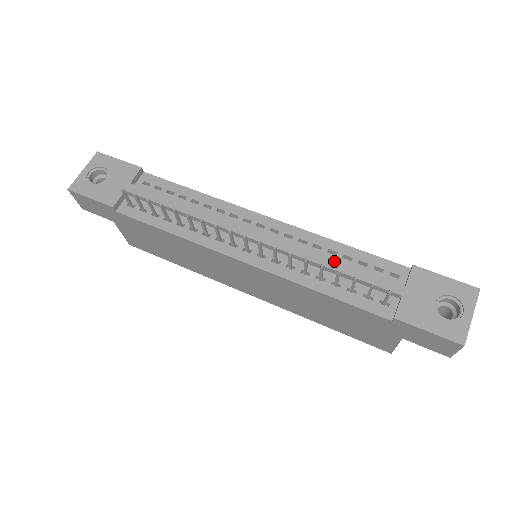
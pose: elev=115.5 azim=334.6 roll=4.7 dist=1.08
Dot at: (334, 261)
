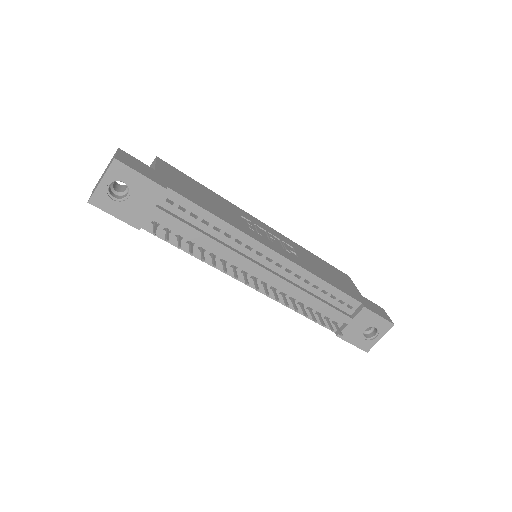
Dot at: (315, 299)
